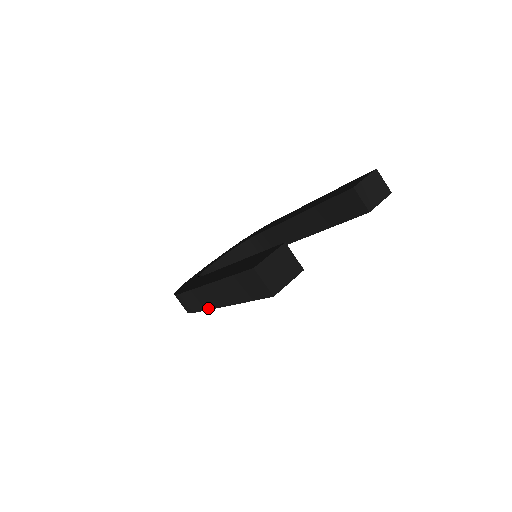
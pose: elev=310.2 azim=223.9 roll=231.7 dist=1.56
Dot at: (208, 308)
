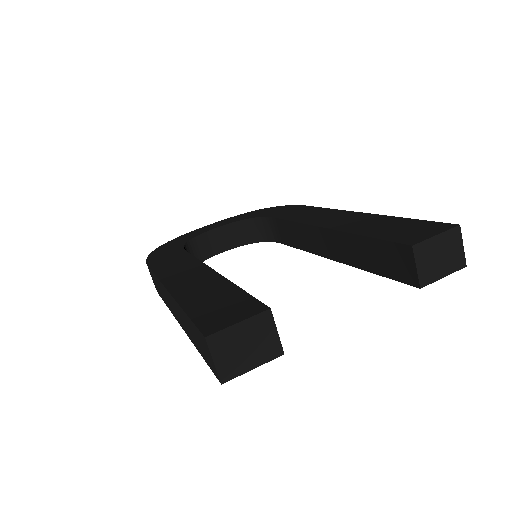
Dot at: (168, 306)
